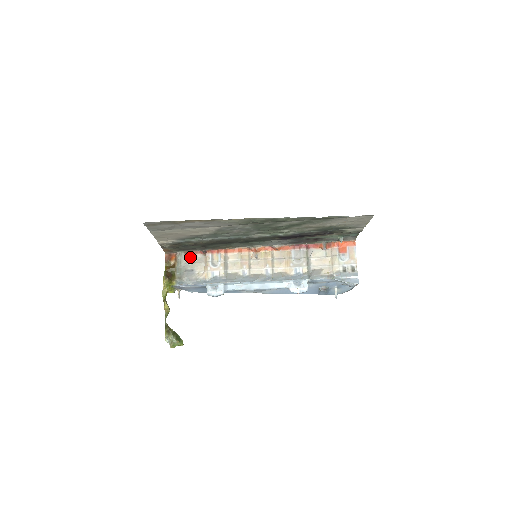
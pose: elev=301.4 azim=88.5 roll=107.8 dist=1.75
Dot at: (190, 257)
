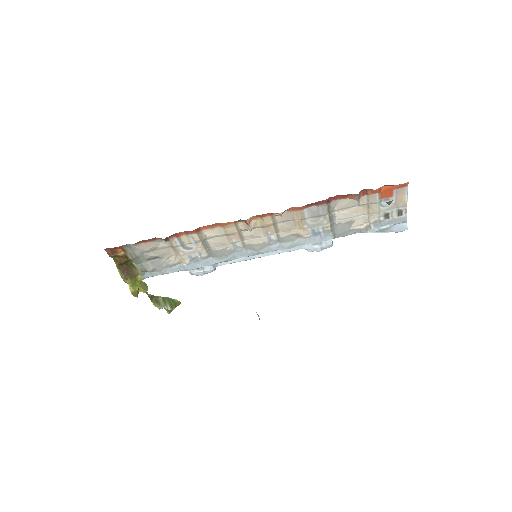
Dot at: (145, 246)
